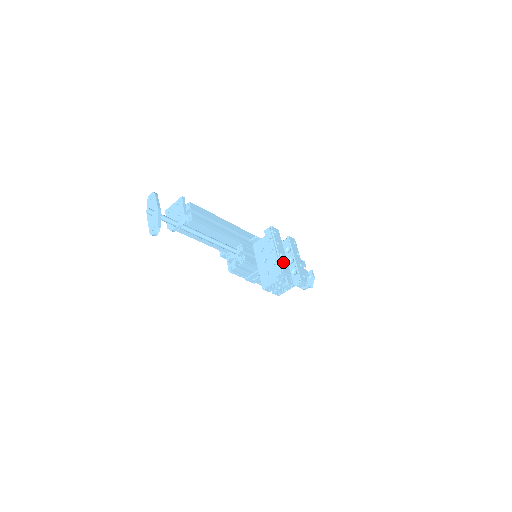
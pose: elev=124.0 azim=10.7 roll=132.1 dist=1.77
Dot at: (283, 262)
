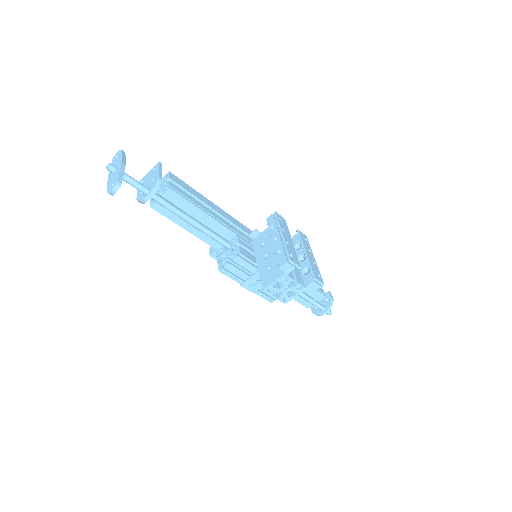
Dot at: (290, 250)
